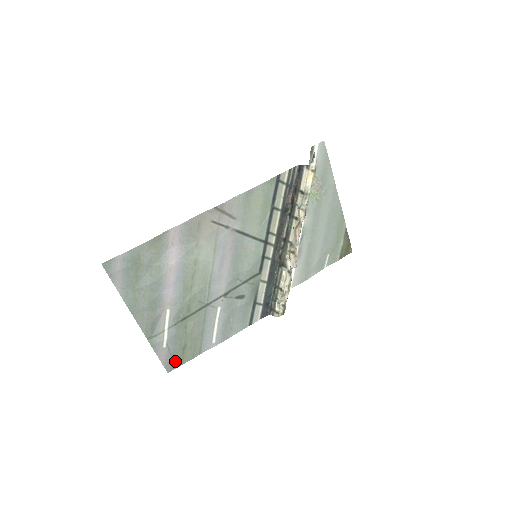
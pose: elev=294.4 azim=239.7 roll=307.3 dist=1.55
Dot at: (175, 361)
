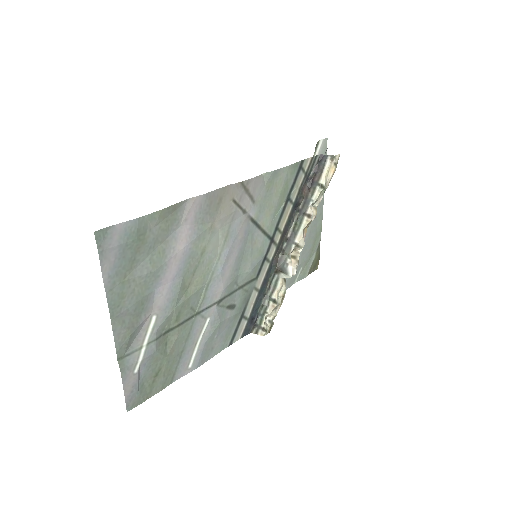
Dot at: (141, 394)
